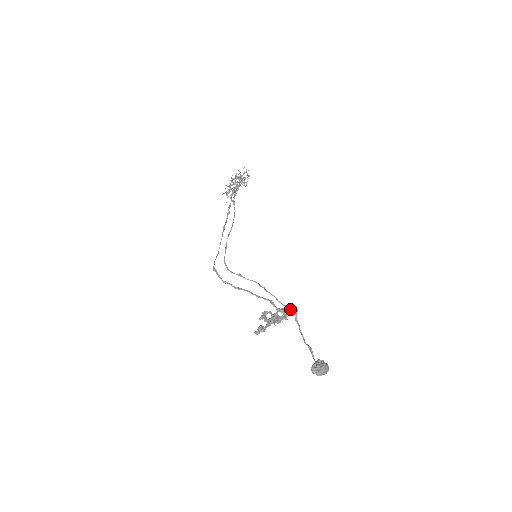
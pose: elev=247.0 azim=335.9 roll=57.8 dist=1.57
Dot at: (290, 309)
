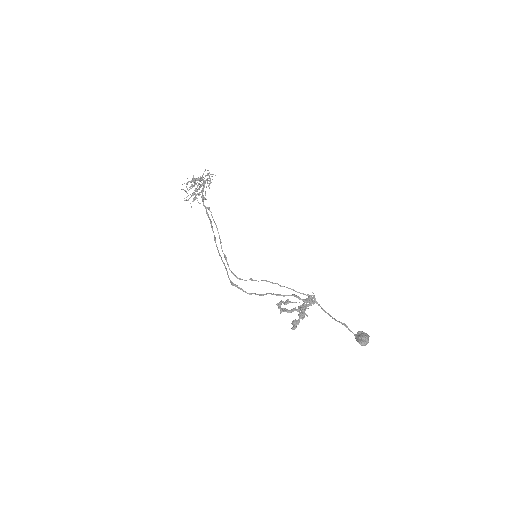
Dot at: (308, 295)
